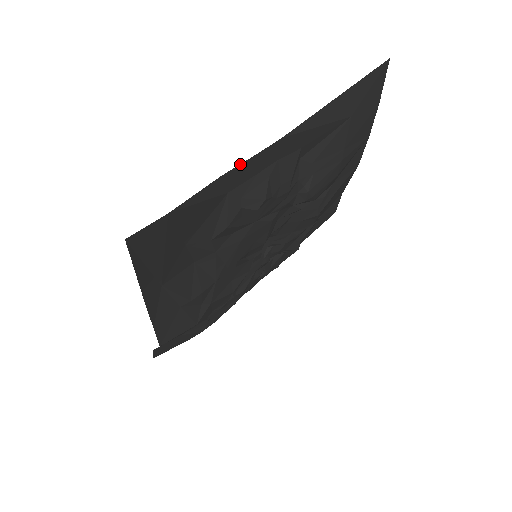
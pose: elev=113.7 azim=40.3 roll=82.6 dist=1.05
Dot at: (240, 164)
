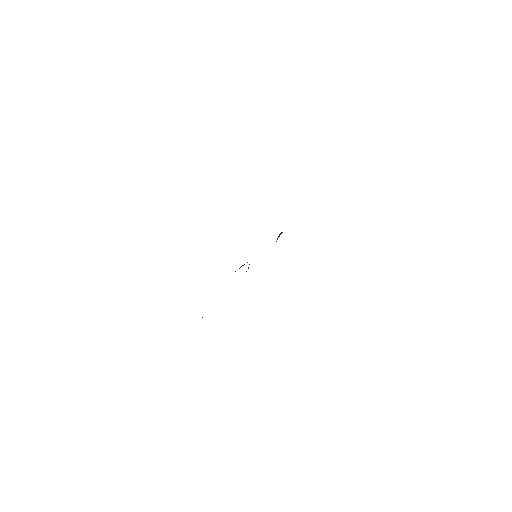
Dot at: occluded
